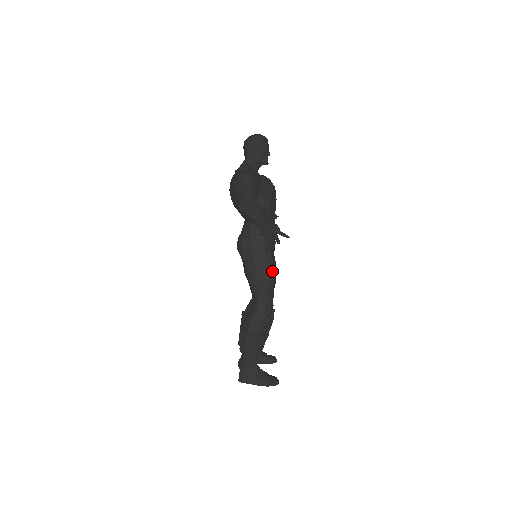
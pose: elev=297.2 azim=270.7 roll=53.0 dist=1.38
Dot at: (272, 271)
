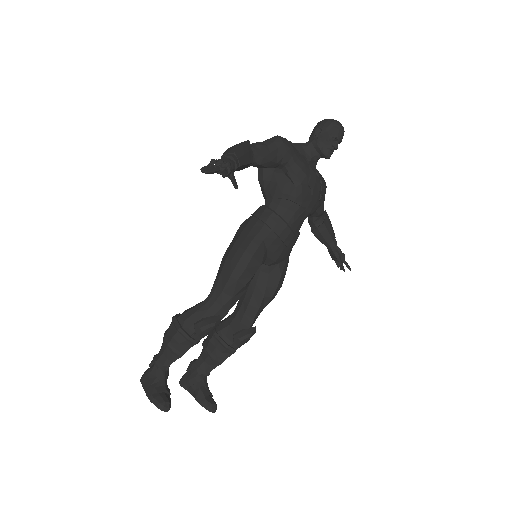
Dot at: (243, 266)
